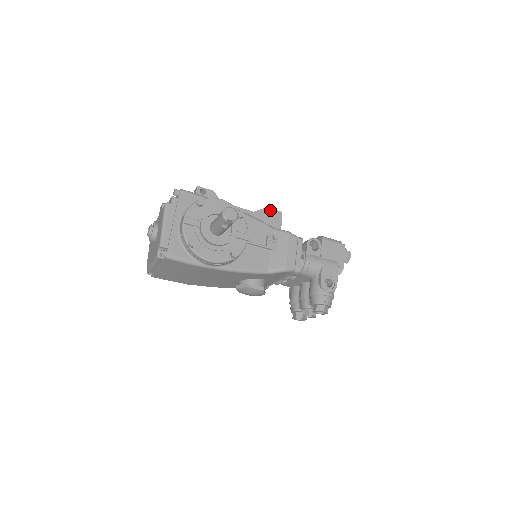
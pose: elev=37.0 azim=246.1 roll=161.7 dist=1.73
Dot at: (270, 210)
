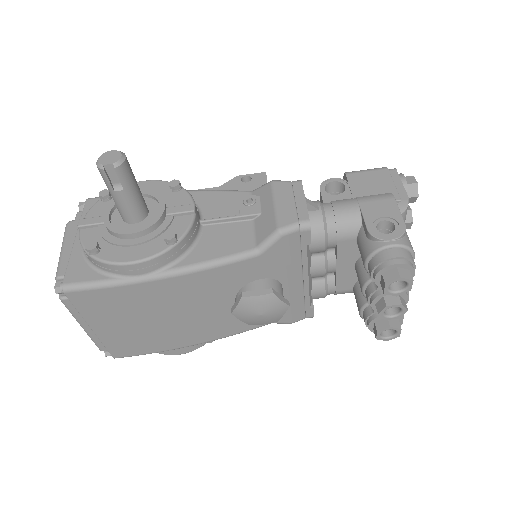
Dot at: (246, 178)
